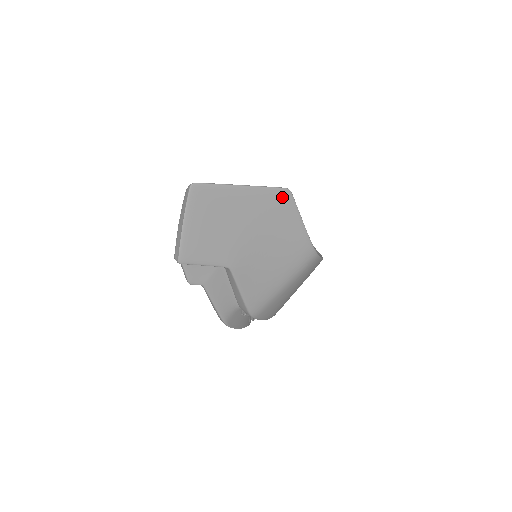
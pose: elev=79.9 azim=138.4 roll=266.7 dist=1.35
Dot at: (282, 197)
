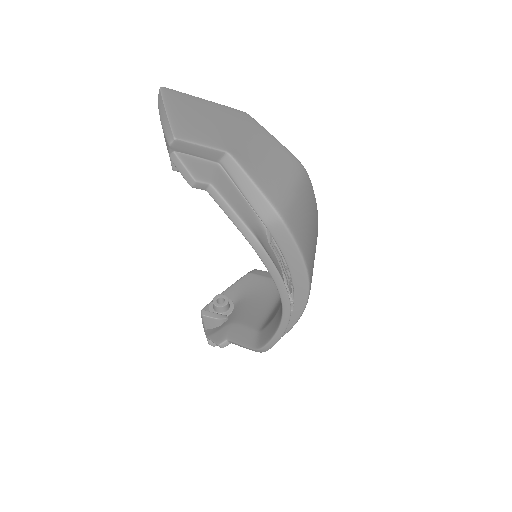
Dot at: (244, 115)
